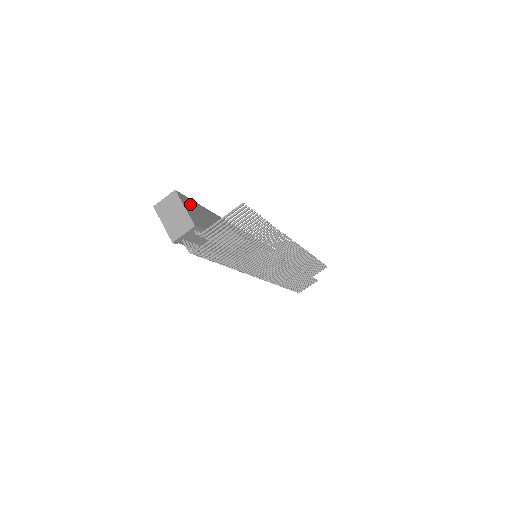
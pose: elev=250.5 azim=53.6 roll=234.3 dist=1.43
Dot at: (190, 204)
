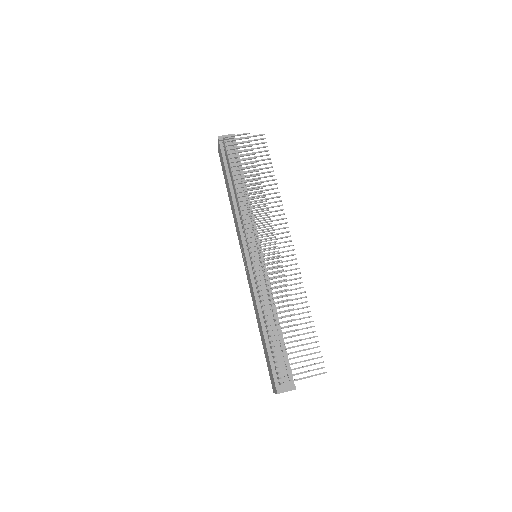
Dot at: occluded
